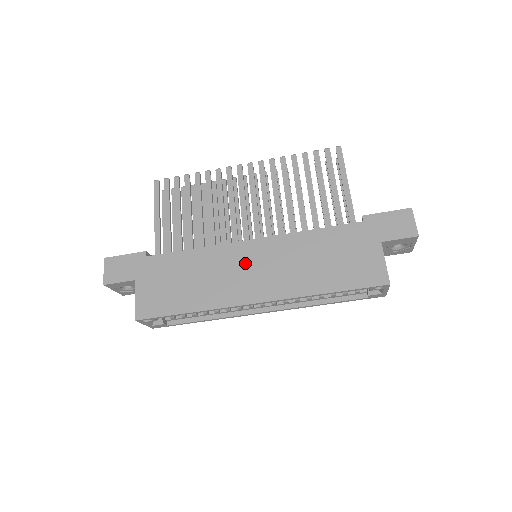
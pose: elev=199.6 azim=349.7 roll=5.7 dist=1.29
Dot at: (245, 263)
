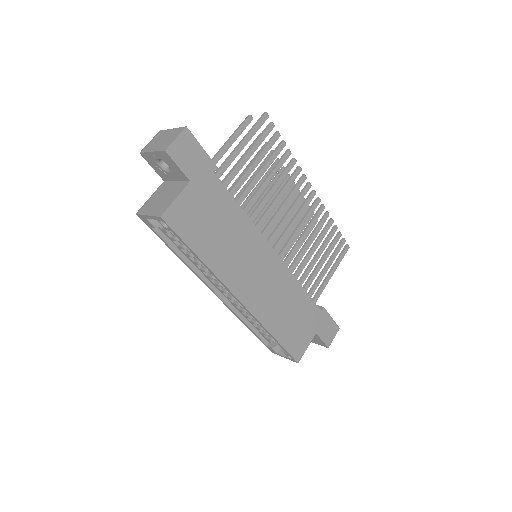
Dot at: (259, 264)
